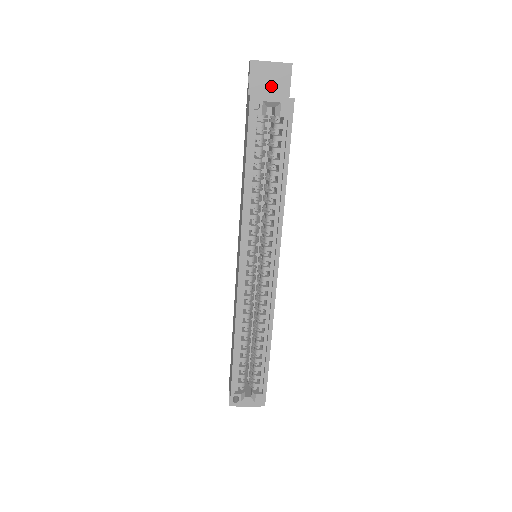
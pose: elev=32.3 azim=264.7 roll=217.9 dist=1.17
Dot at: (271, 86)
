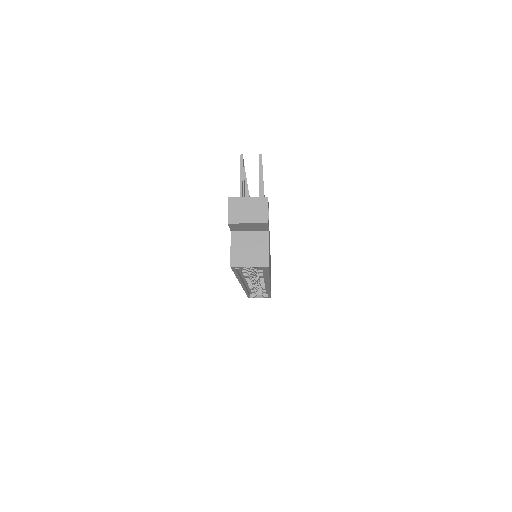
Dot at: (250, 229)
